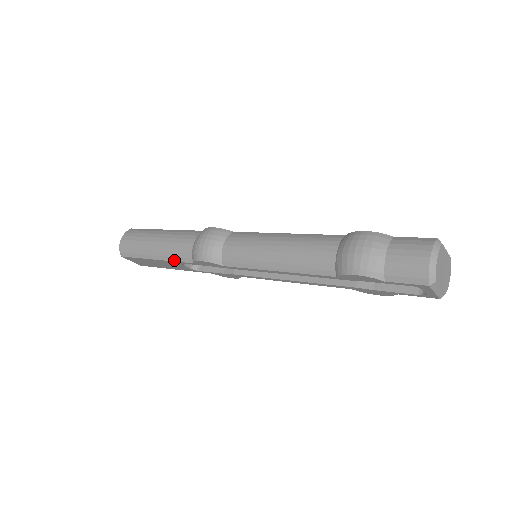
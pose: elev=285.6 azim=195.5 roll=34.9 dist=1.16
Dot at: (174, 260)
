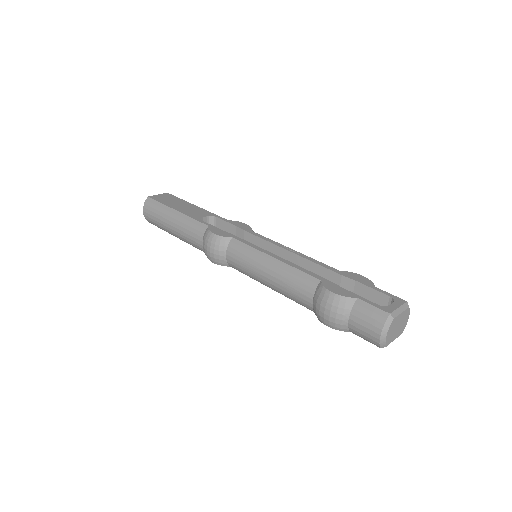
Dot at: occluded
